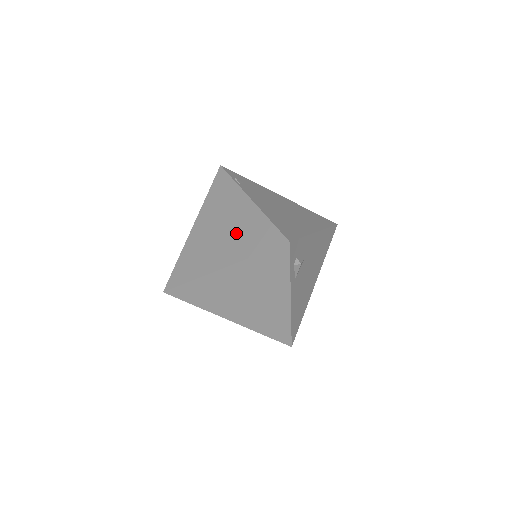
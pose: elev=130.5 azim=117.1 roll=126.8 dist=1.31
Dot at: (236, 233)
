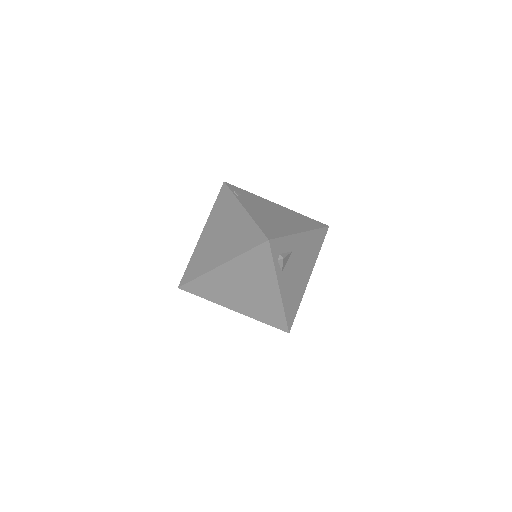
Dot at: (232, 236)
